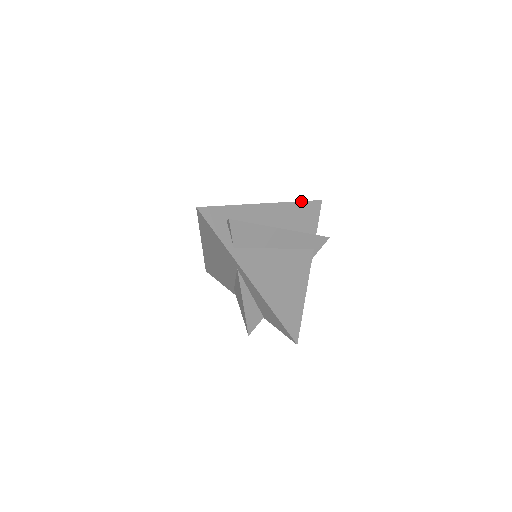
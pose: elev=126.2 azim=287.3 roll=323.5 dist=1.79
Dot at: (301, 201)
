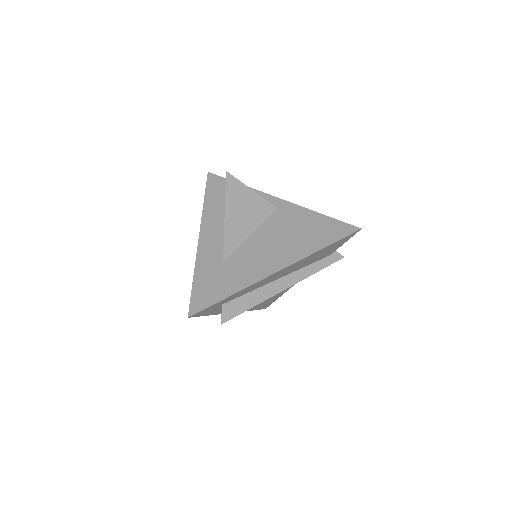
Dot at: (329, 245)
